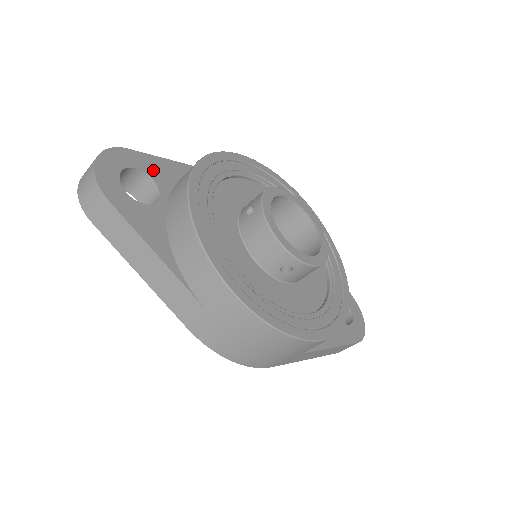
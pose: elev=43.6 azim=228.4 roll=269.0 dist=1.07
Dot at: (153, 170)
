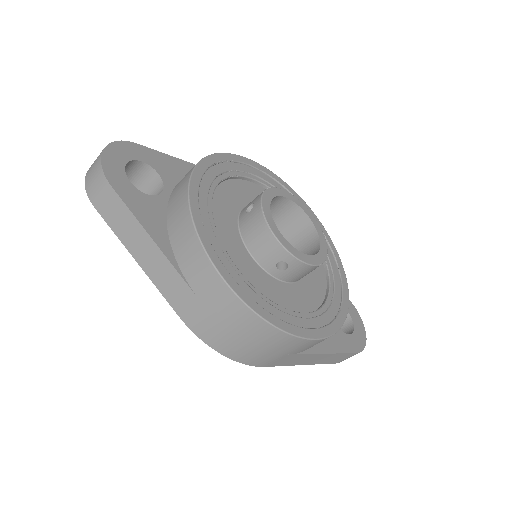
Dot at: (159, 165)
